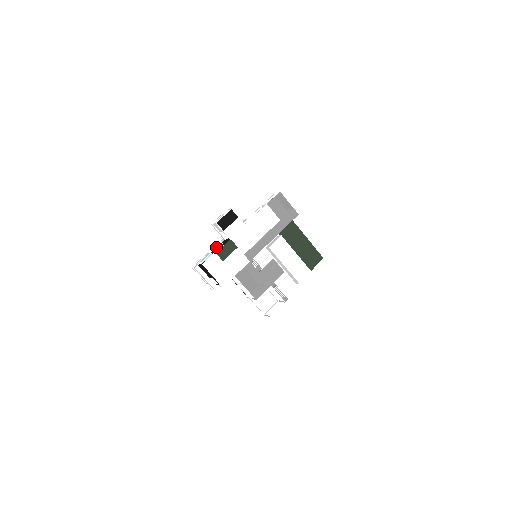
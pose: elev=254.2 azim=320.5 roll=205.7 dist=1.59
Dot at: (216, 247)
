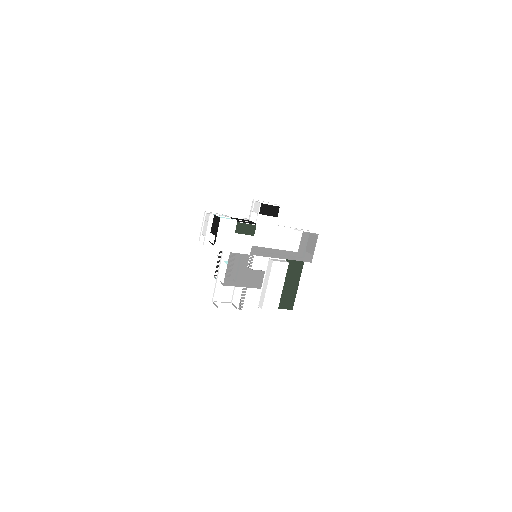
Dot at: occluded
